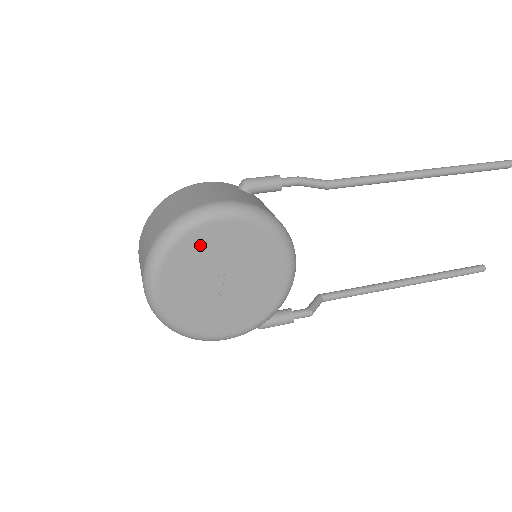
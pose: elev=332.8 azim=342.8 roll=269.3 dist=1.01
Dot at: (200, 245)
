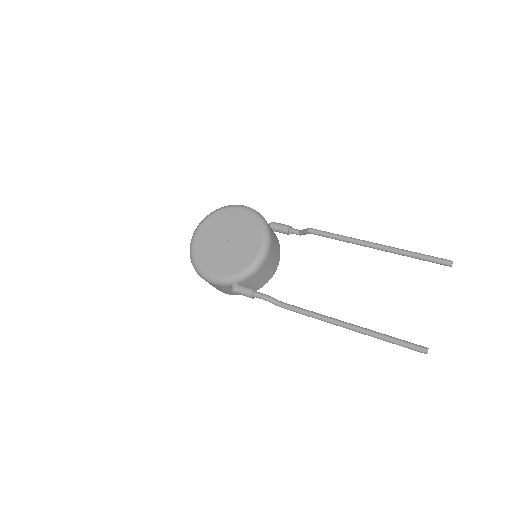
Dot at: (225, 218)
